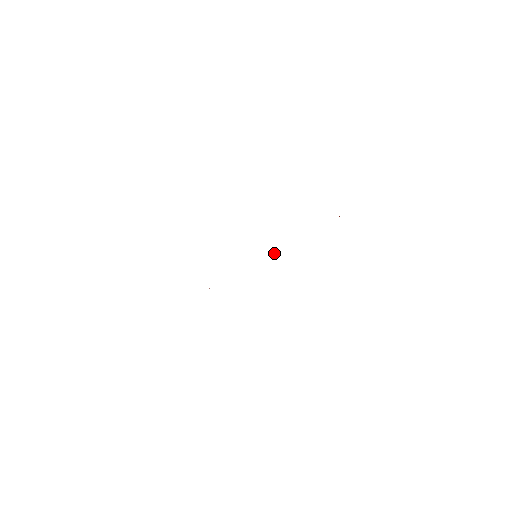
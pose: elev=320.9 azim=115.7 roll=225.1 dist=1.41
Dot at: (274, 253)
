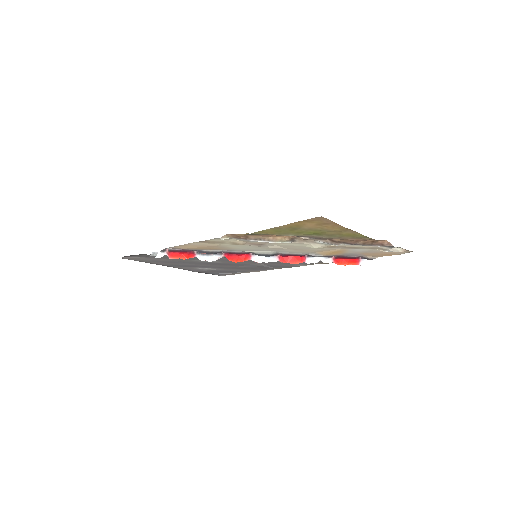
Dot at: (273, 259)
